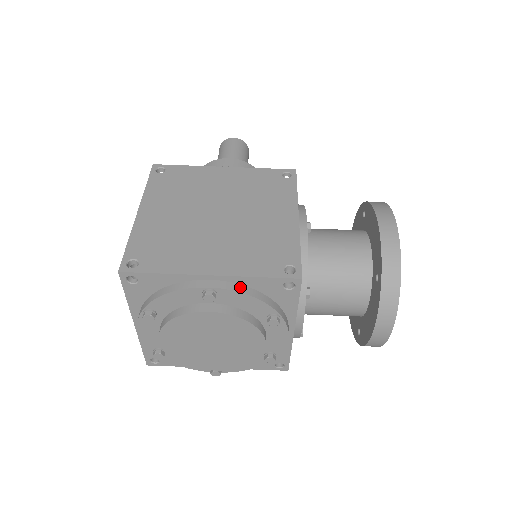
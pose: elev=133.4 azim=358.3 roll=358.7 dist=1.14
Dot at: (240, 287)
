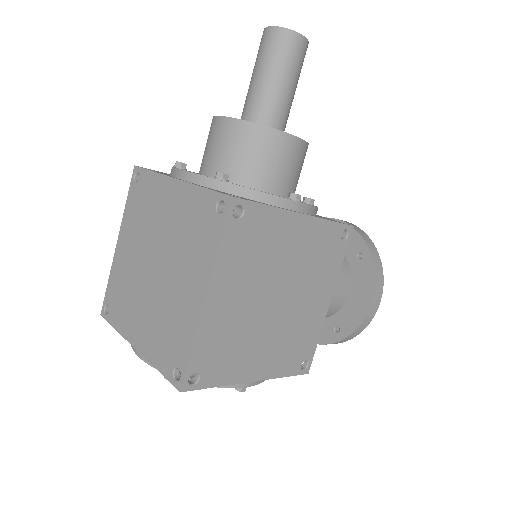
Dot at: occluded
